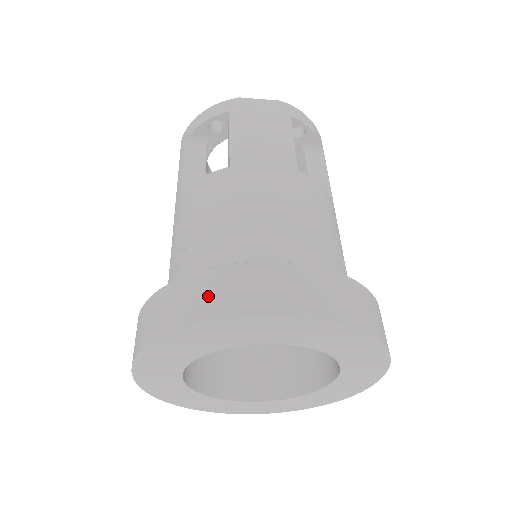
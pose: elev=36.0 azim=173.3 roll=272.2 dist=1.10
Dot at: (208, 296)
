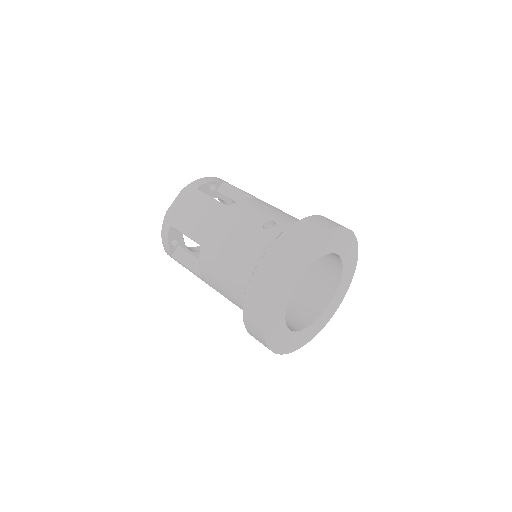
Dot at: (330, 221)
